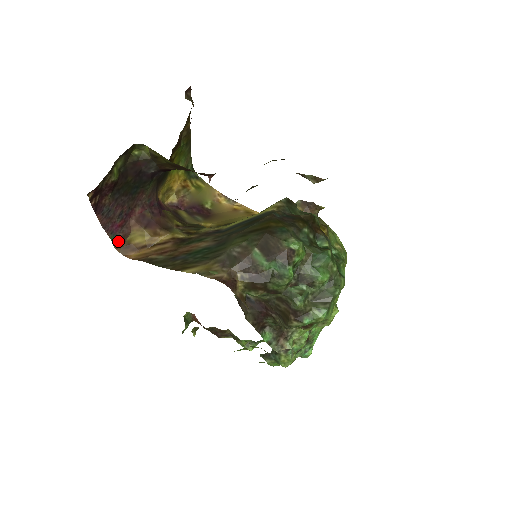
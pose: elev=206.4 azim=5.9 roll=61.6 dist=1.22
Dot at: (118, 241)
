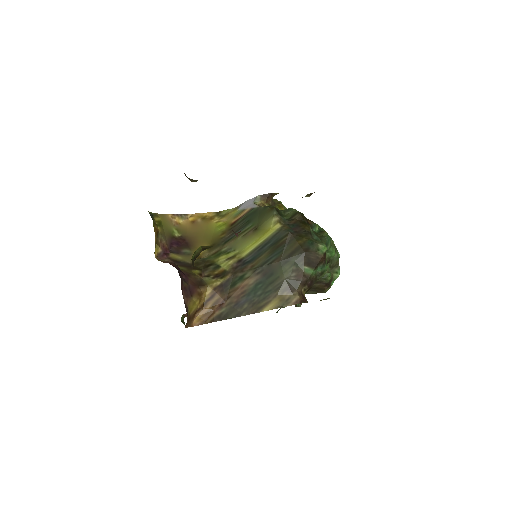
Dot at: occluded
